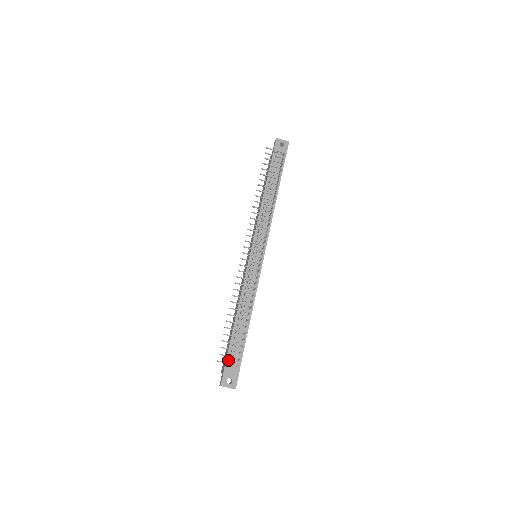
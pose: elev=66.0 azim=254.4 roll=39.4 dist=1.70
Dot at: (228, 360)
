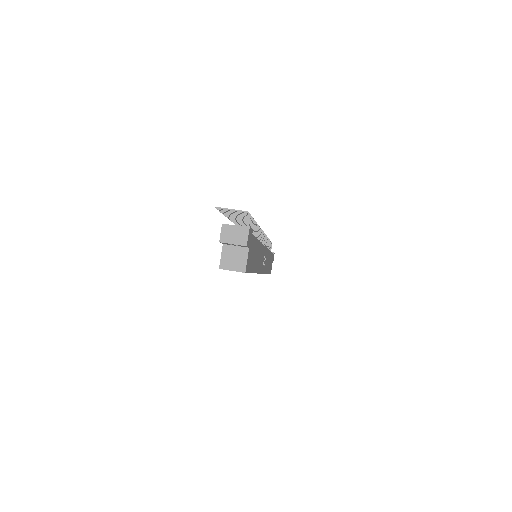
Dot at: occluded
